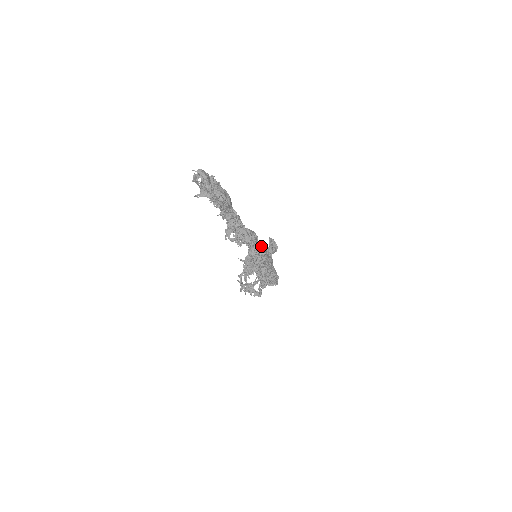
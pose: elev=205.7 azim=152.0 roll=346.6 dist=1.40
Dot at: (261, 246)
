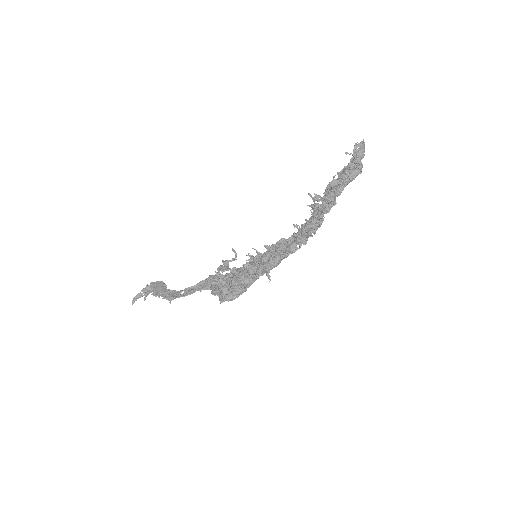
Dot at: occluded
